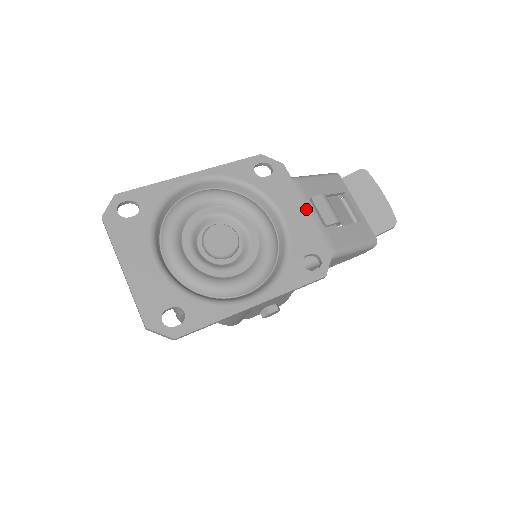
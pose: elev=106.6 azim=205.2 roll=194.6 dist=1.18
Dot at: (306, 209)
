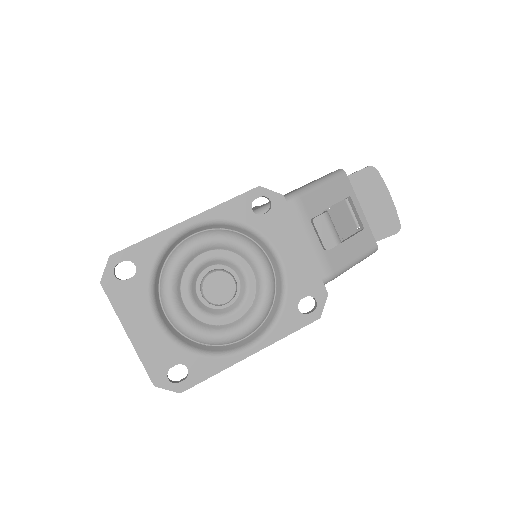
Dot at: (305, 247)
